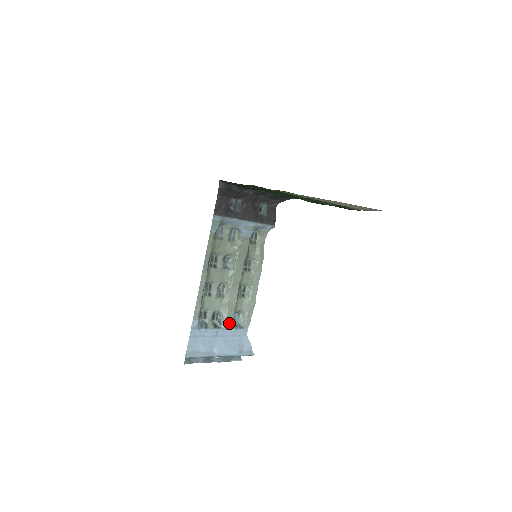
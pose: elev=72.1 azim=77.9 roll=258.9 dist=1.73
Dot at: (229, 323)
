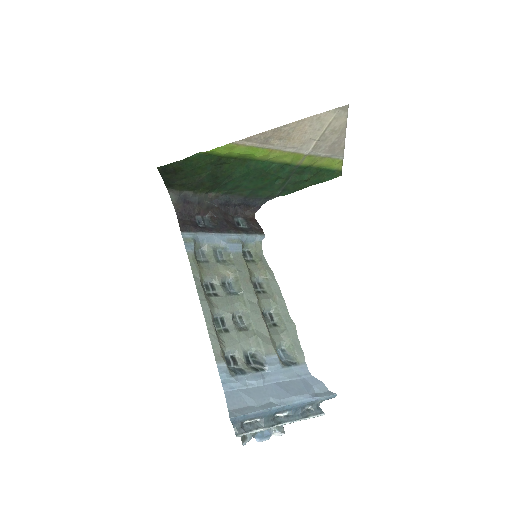
Dot at: (273, 360)
